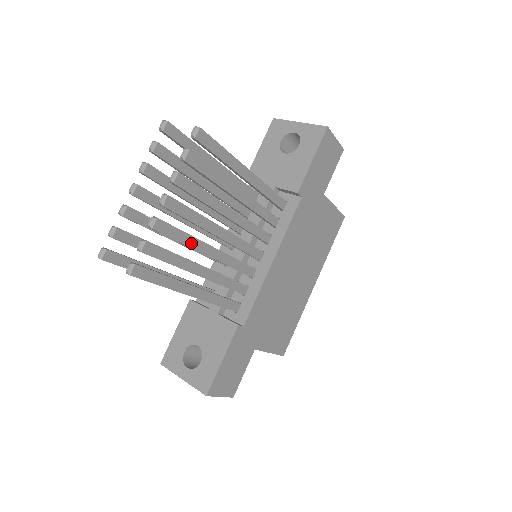
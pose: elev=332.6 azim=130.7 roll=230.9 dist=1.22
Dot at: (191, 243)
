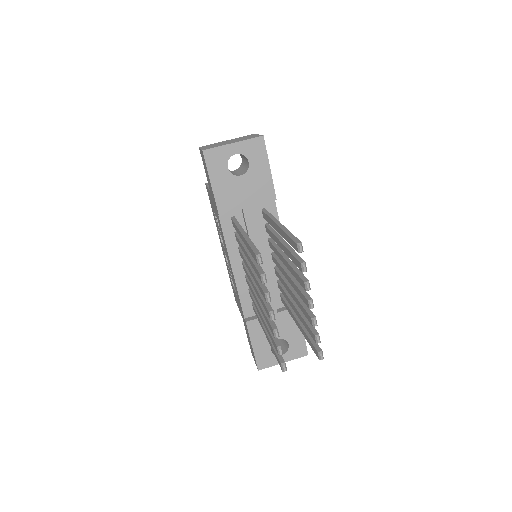
Dot at: occluded
